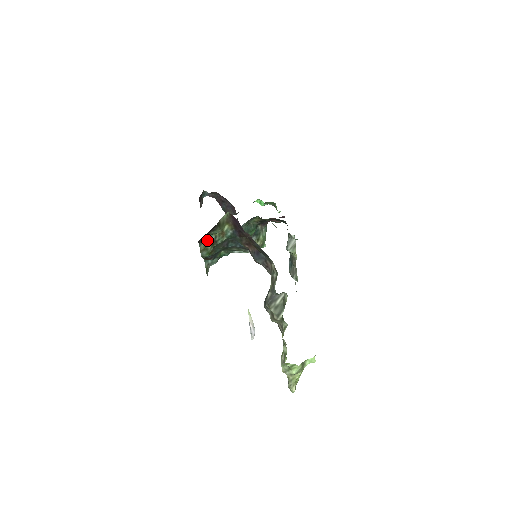
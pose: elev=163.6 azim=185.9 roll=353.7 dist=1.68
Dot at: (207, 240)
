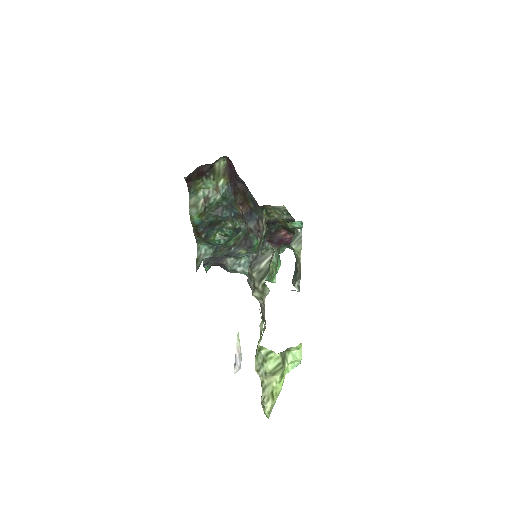
Dot at: (199, 195)
